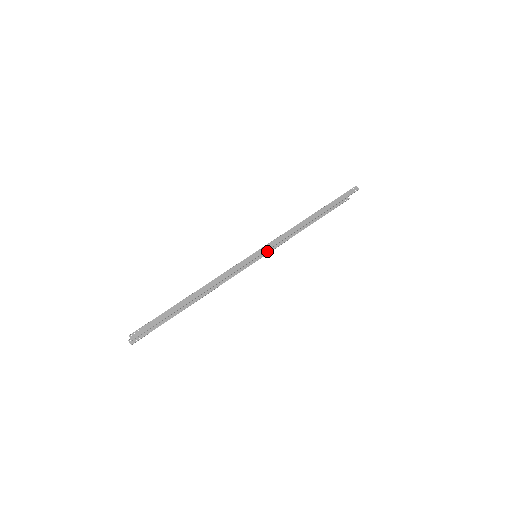
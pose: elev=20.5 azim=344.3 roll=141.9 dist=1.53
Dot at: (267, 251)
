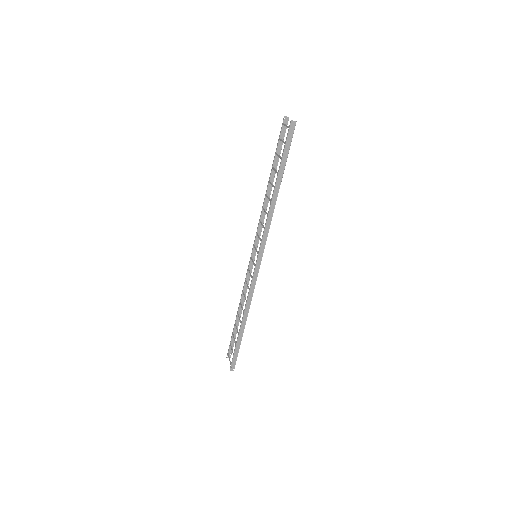
Dot at: occluded
